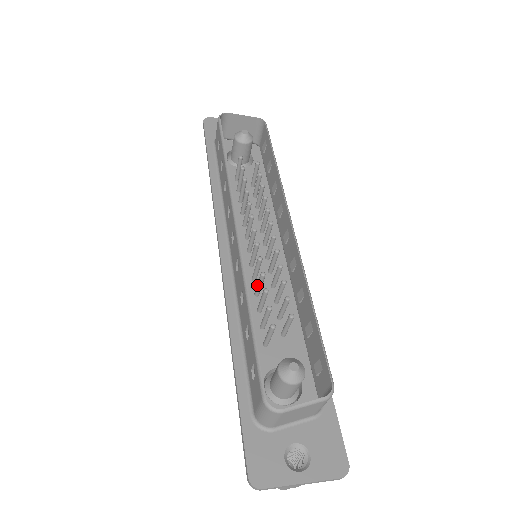
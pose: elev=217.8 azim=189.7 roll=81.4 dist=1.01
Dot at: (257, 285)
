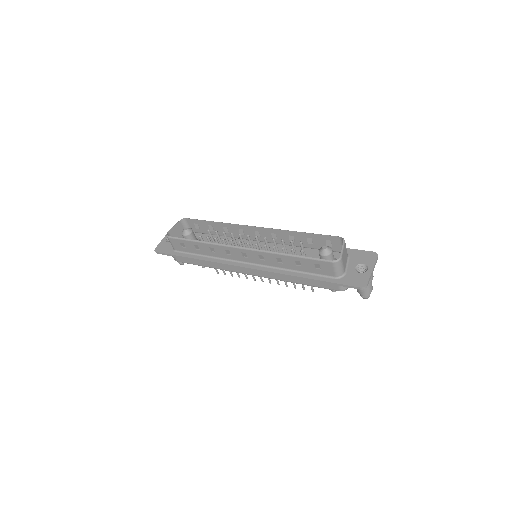
Dot at: occluded
